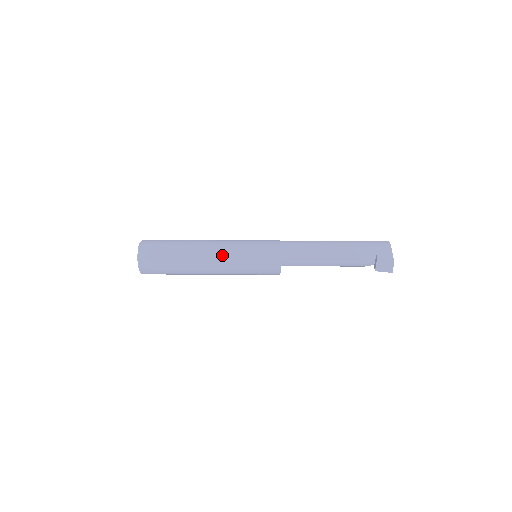
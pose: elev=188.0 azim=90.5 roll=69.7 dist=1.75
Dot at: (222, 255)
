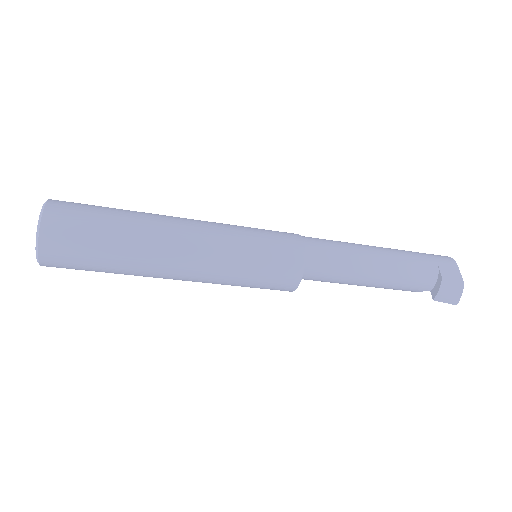
Dot at: (206, 245)
